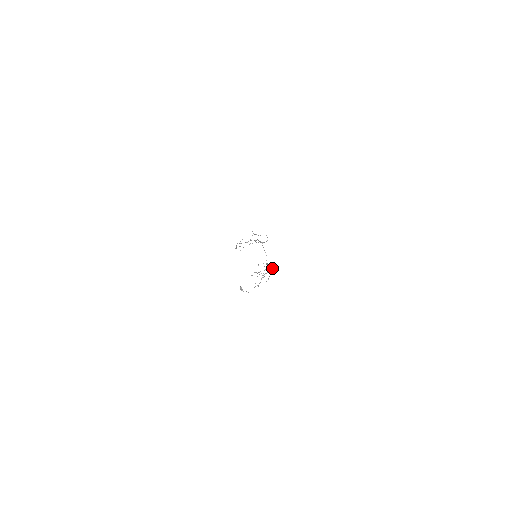
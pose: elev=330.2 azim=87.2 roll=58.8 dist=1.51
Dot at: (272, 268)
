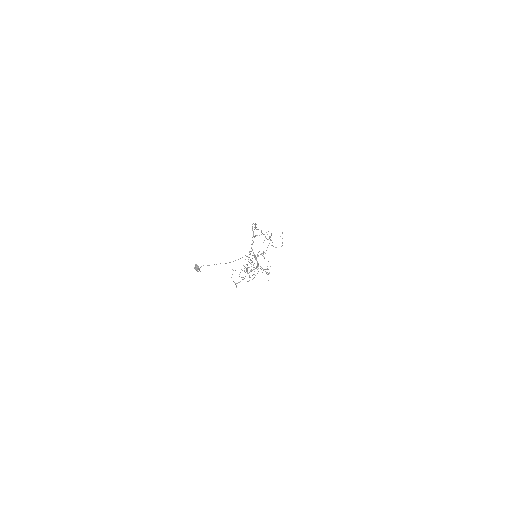
Dot at: occluded
